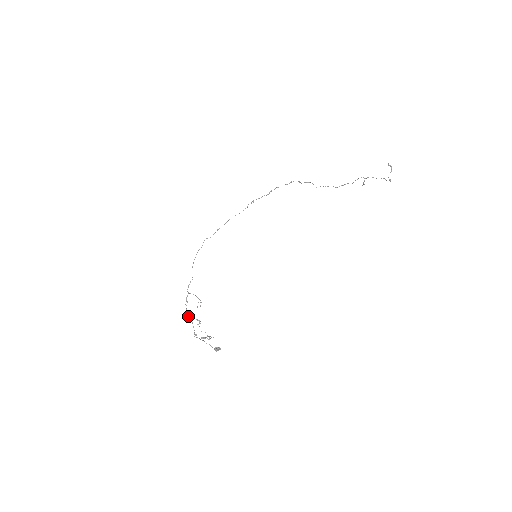
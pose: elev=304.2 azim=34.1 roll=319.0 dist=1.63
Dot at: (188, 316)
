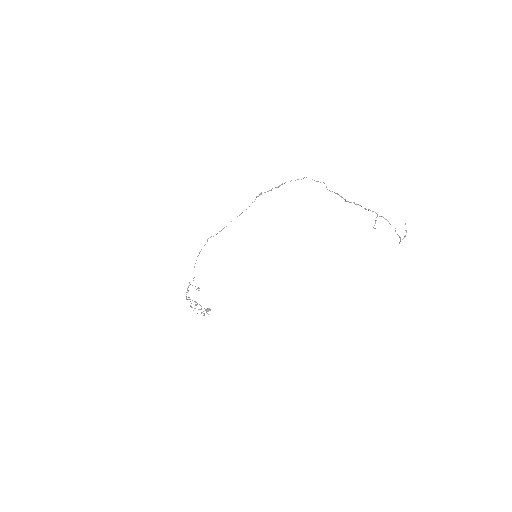
Dot at: occluded
